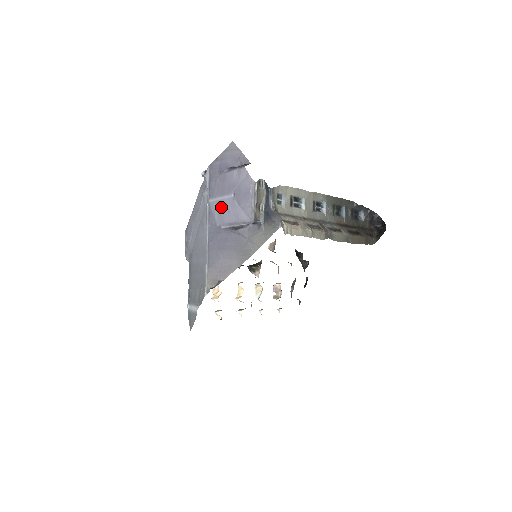
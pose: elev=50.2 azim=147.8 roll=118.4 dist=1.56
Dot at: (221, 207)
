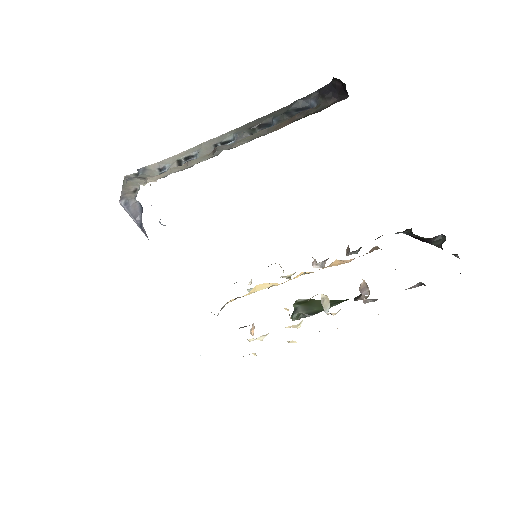
Dot at: occluded
